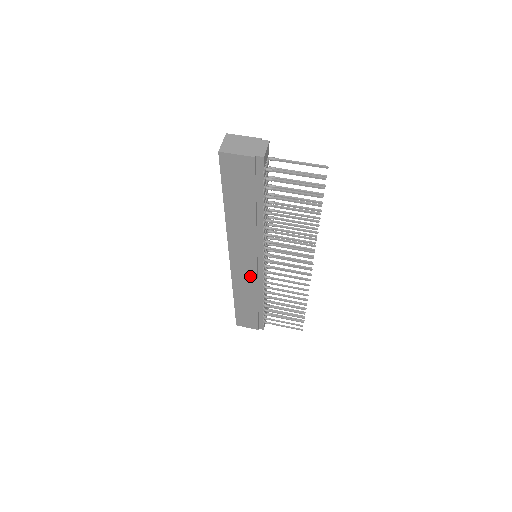
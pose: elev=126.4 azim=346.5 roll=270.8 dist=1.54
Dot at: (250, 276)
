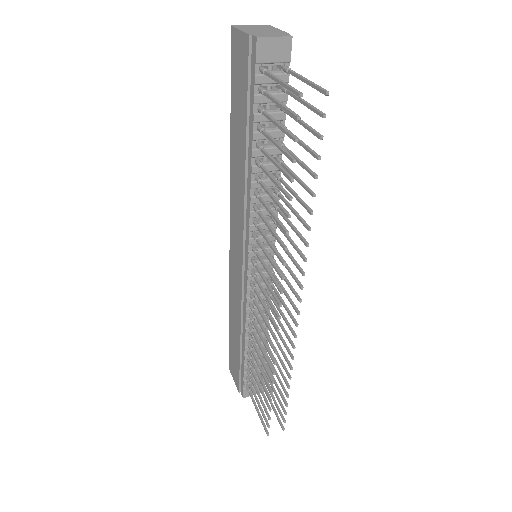
Dot at: (239, 280)
